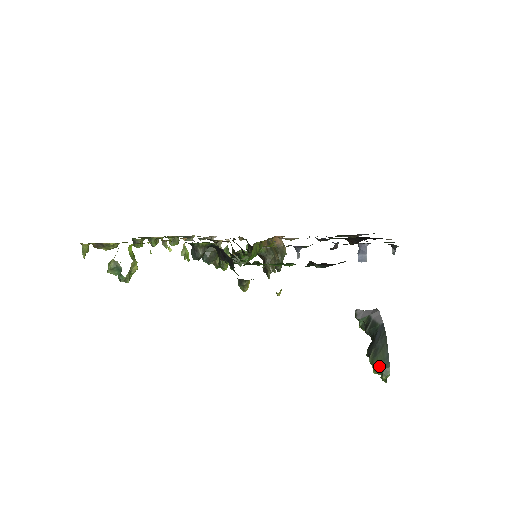
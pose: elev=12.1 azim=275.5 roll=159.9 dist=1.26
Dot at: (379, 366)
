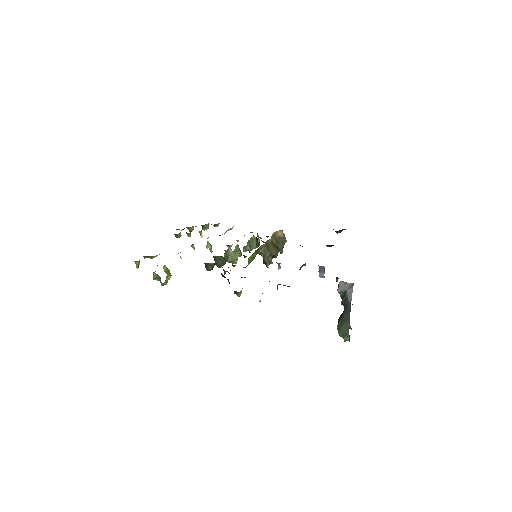
Dot at: (342, 333)
